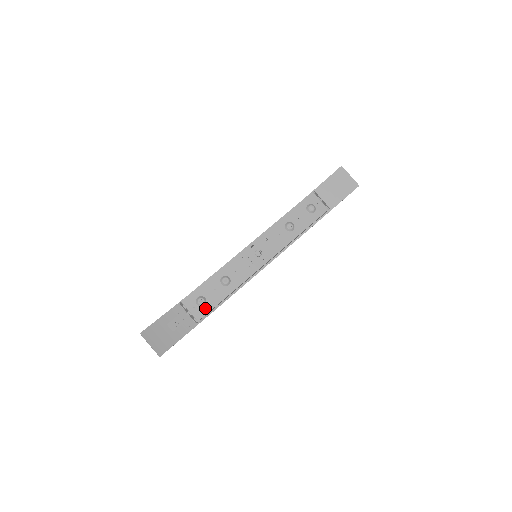
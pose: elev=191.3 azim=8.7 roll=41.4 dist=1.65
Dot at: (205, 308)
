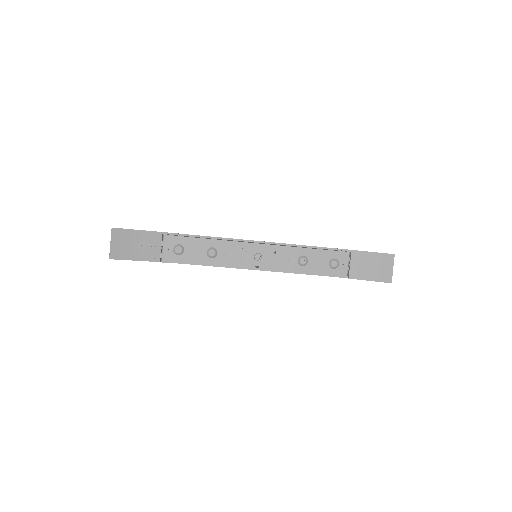
Dot at: (177, 257)
